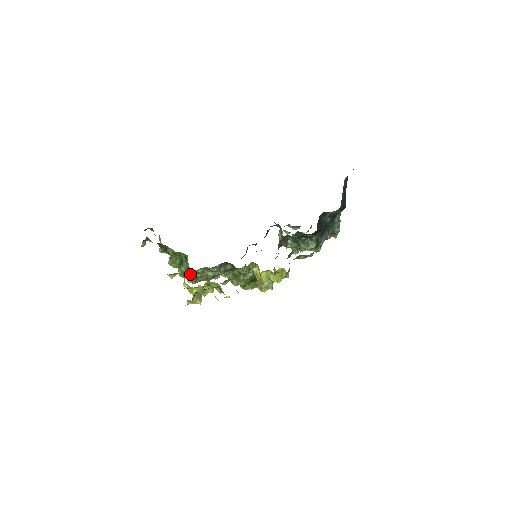
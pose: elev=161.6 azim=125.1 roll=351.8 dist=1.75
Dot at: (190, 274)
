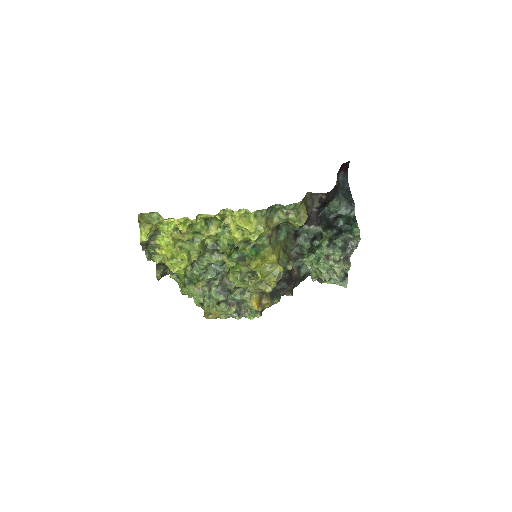
Dot at: (190, 283)
